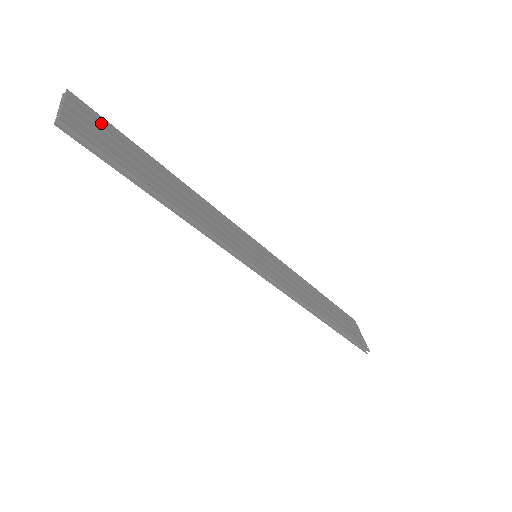
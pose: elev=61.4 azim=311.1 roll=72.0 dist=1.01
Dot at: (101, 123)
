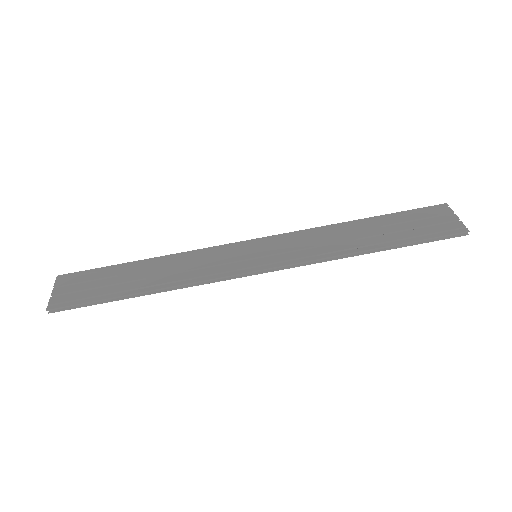
Dot at: (83, 277)
